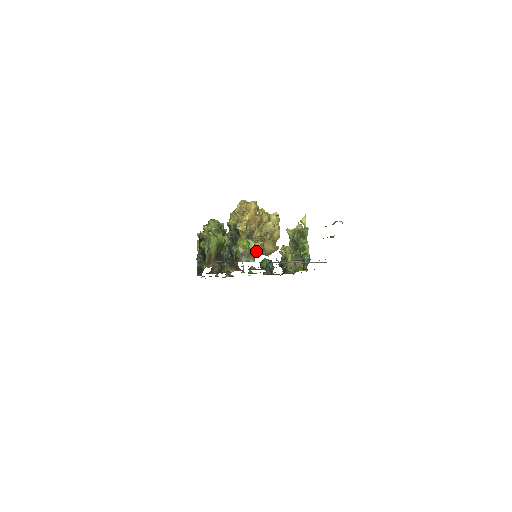
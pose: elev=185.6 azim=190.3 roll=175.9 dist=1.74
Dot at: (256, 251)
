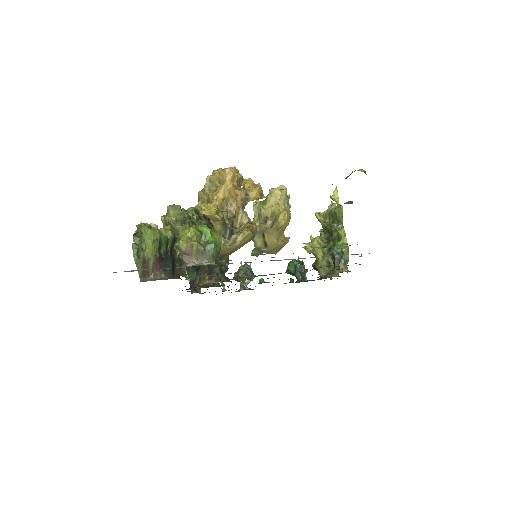
Dot at: (214, 245)
